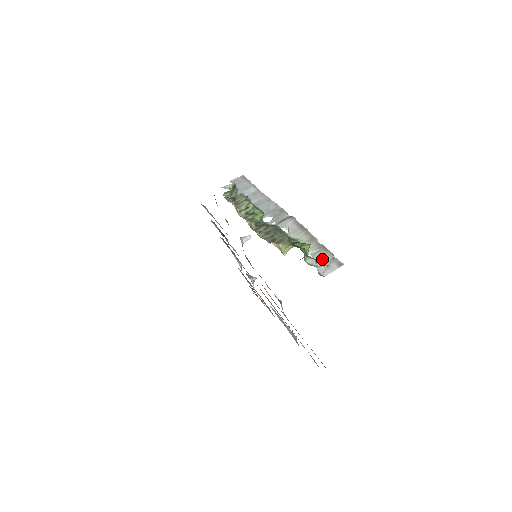
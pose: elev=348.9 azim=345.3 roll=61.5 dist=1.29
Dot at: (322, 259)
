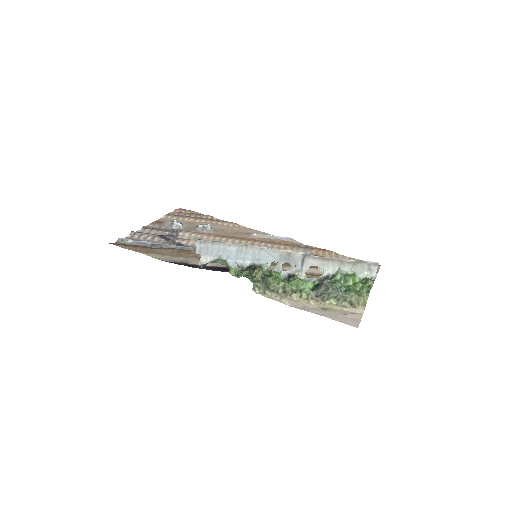
Dot at: (362, 269)
